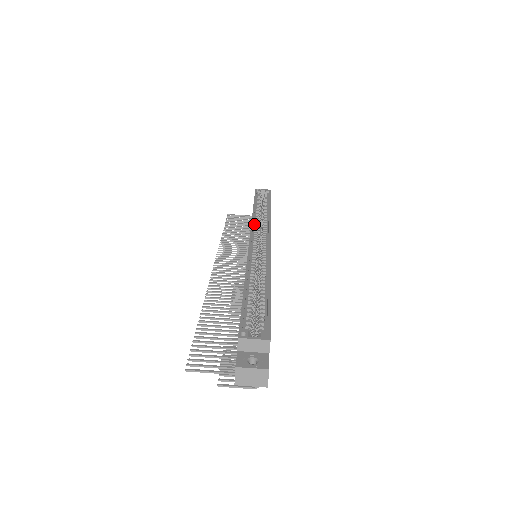
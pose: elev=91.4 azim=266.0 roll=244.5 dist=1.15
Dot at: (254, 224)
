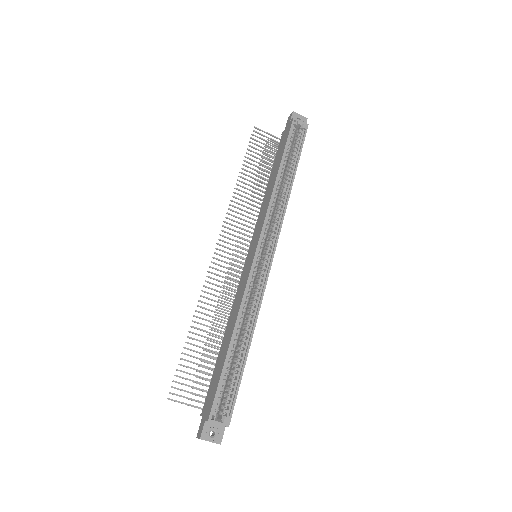
Dot at: (268, 216)
